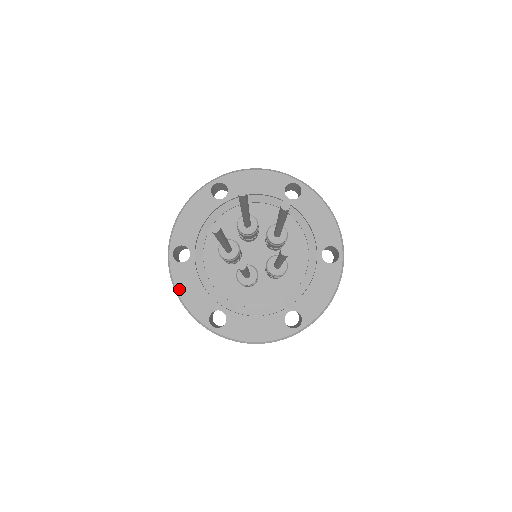
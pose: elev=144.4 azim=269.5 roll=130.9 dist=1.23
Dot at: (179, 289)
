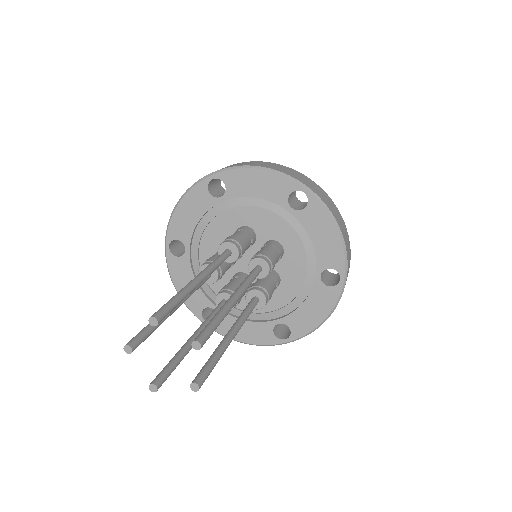
Dot at: (175, 281)
